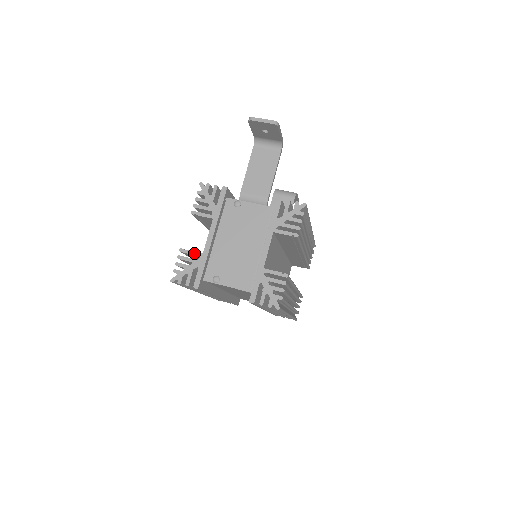
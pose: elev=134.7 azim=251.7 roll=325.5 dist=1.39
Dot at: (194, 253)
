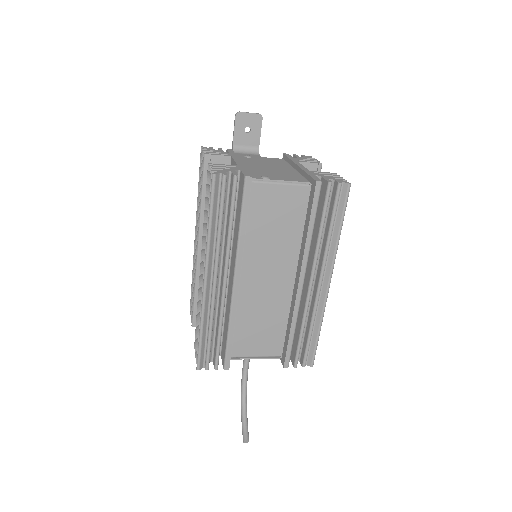
Dot at: (227, 165)
